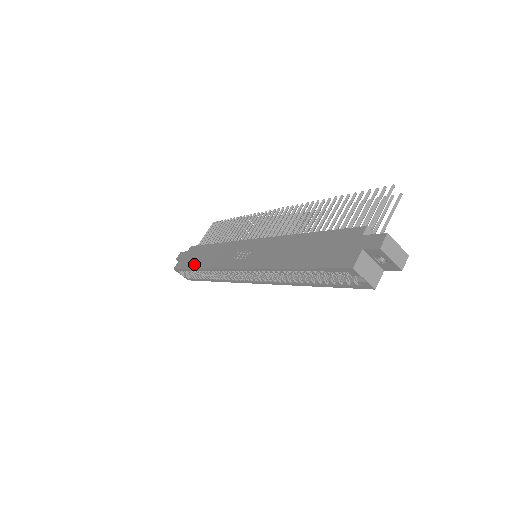
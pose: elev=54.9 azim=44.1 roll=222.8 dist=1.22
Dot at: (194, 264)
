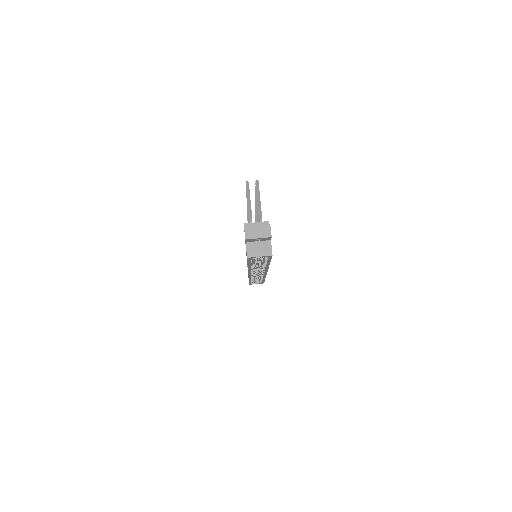
Dot at: occluded
